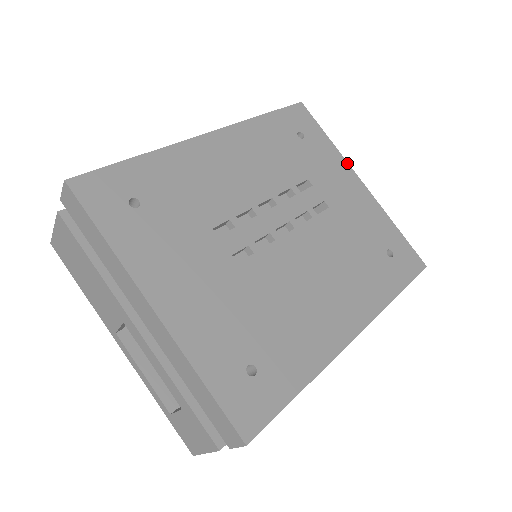
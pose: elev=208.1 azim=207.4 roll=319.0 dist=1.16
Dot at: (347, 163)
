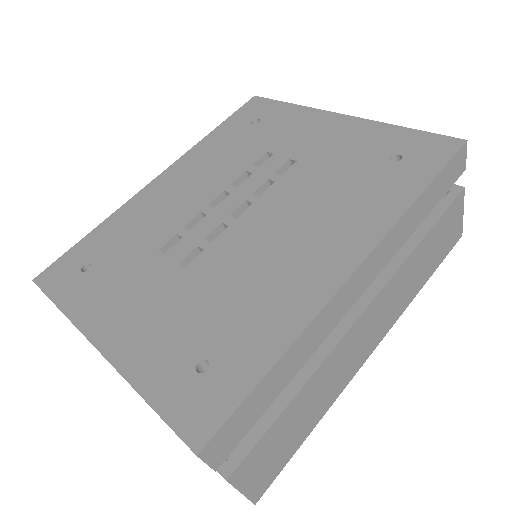
Dot at: (317, 110)
